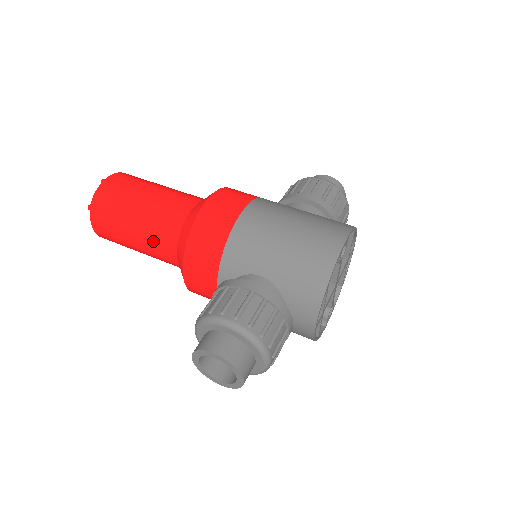
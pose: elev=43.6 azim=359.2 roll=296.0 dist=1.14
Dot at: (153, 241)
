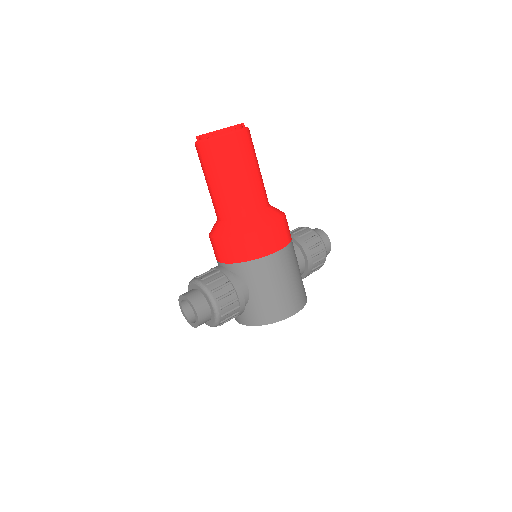
Dot at: (221, 201)
